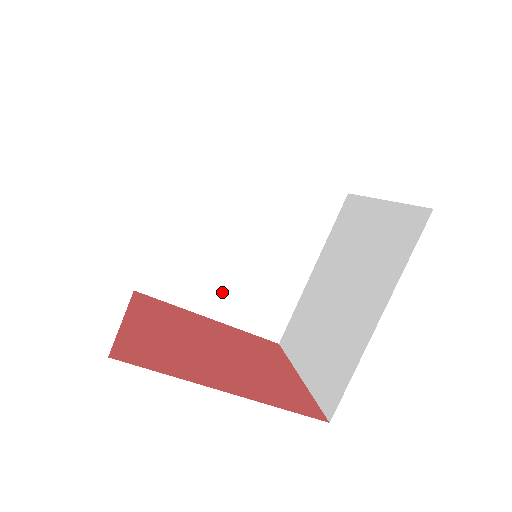
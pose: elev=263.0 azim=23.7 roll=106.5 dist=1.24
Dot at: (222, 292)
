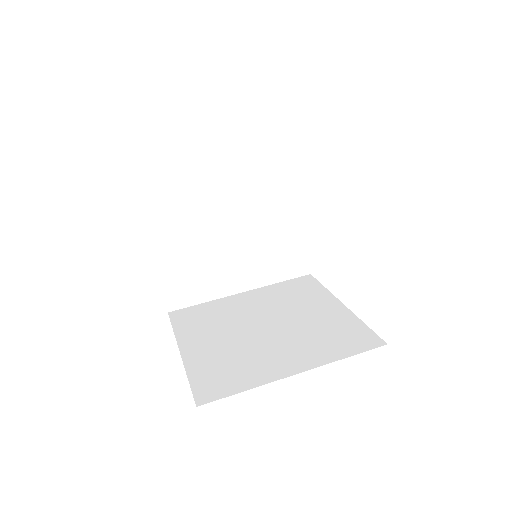
Dot at: (211, 344)
